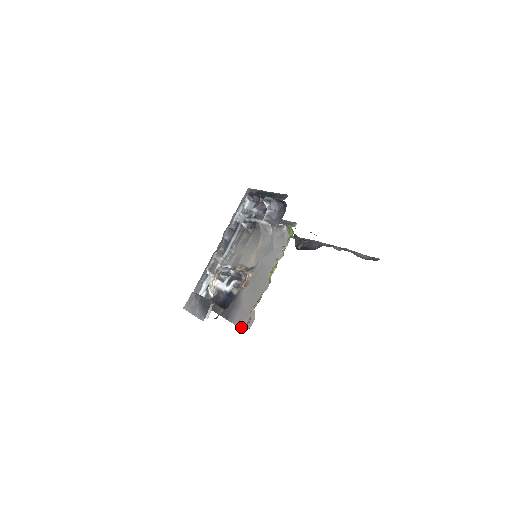
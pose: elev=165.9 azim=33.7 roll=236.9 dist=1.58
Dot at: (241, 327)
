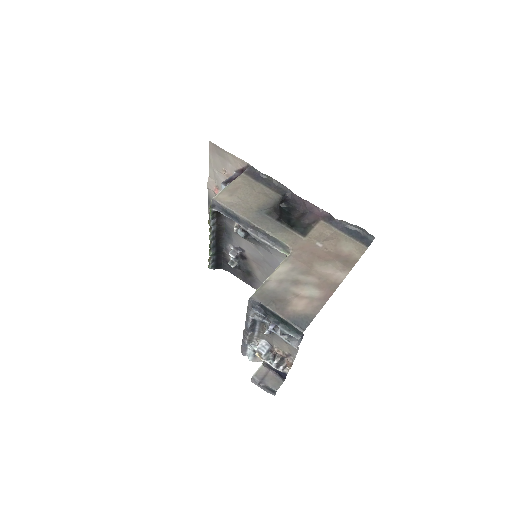
Dot at: occluded
